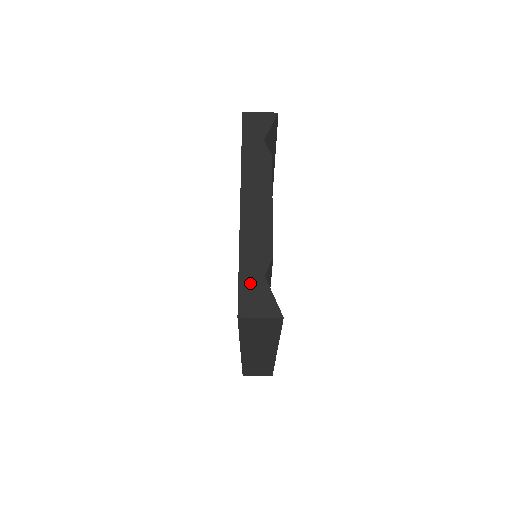
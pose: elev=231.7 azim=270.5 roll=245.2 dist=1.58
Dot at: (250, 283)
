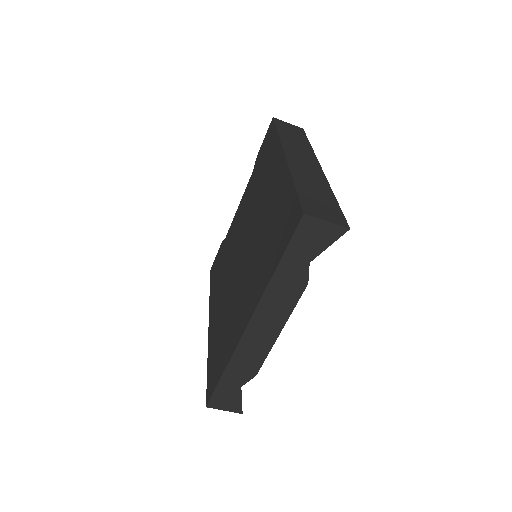
Dot at: (226, 389)
